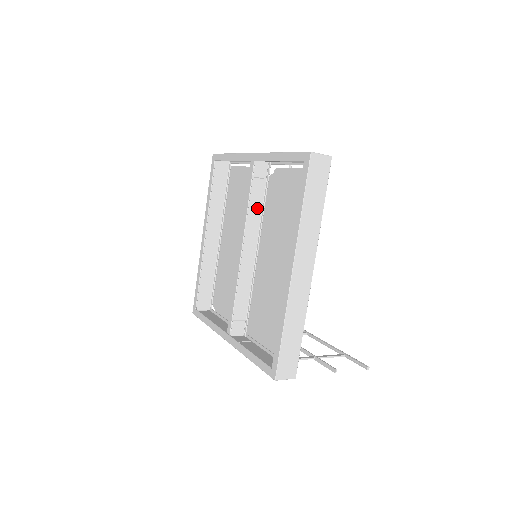
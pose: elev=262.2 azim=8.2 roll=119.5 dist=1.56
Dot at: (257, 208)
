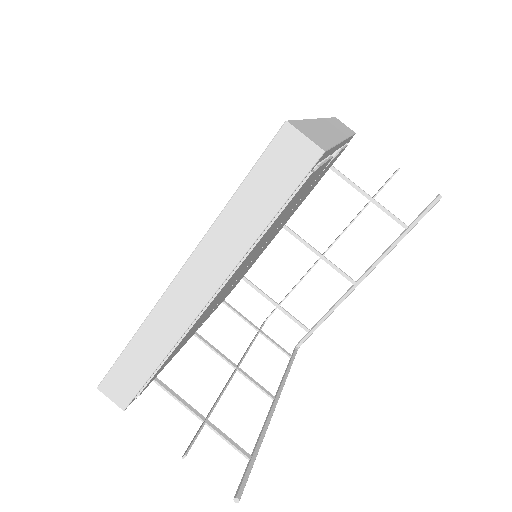
Dot at: occluded
